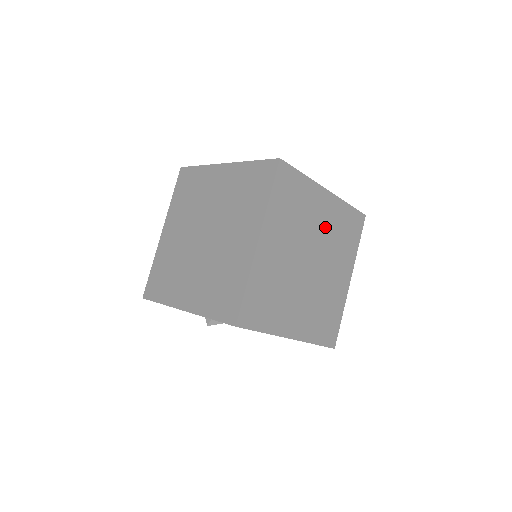
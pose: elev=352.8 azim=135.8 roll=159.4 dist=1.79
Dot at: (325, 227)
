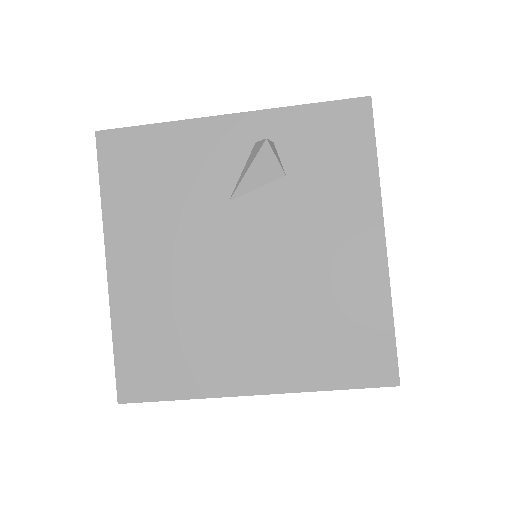
Dot at: occluded
